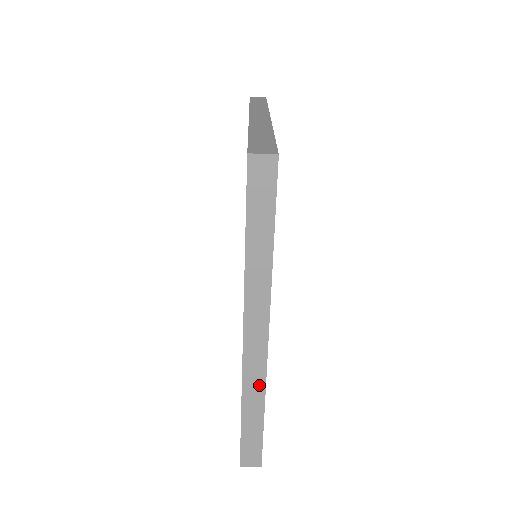
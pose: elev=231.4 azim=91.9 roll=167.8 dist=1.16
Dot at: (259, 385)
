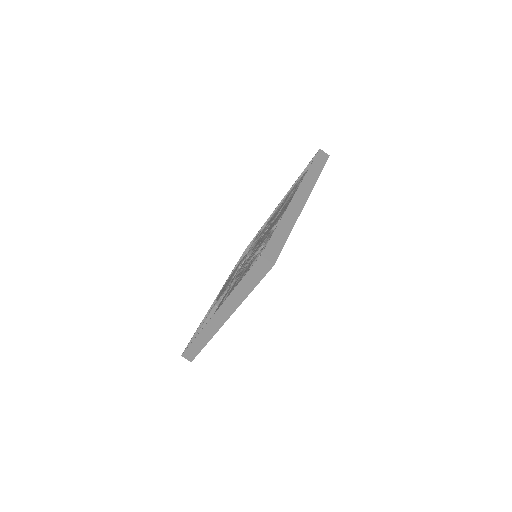
Dot at: (294, 217)
